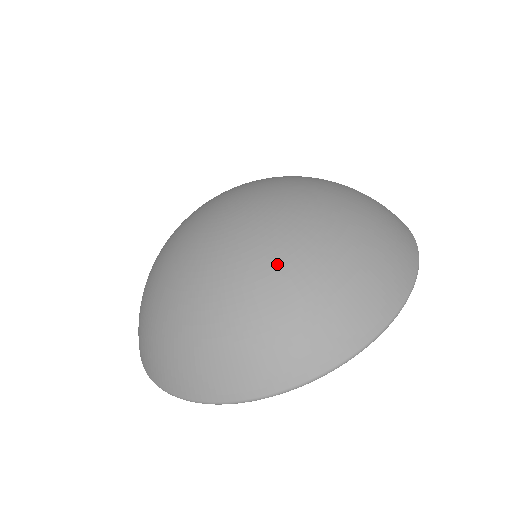
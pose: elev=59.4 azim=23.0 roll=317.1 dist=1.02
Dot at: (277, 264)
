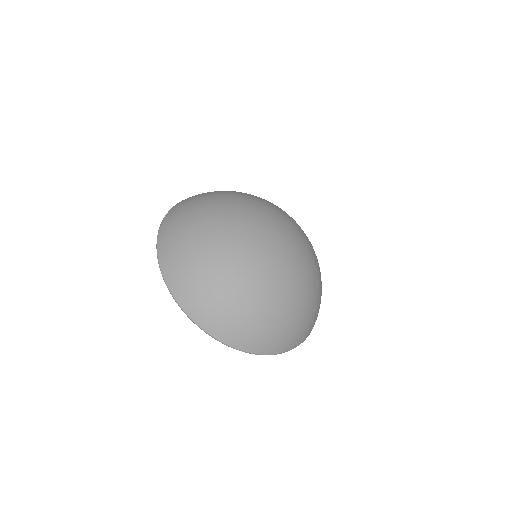
Dot at: (298, 297)
